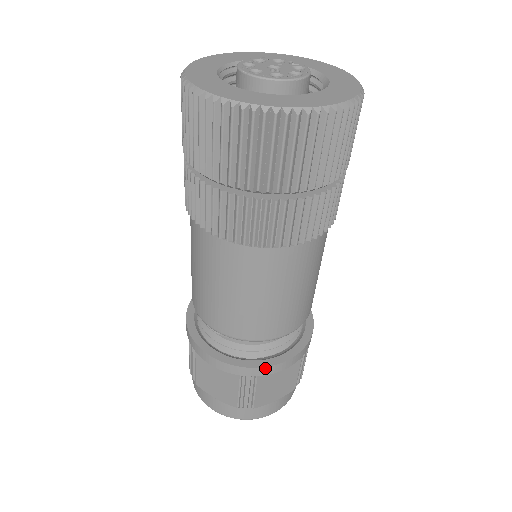
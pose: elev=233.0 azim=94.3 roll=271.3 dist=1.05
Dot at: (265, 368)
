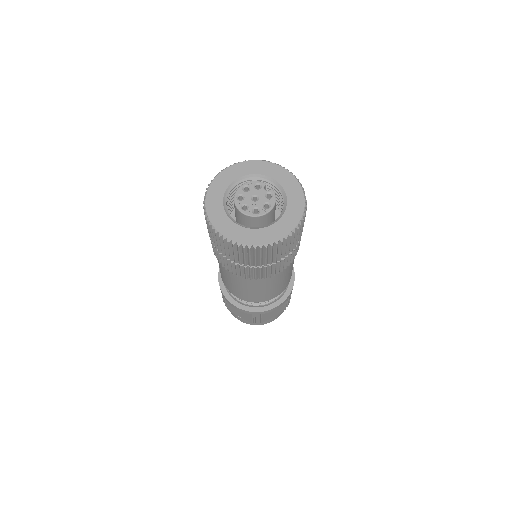
Dot at: (265, 311)
